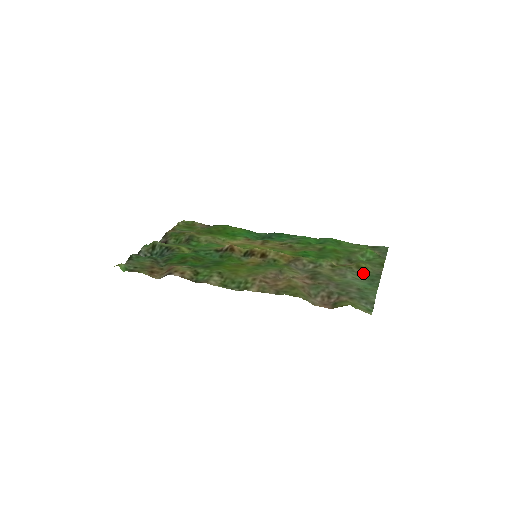
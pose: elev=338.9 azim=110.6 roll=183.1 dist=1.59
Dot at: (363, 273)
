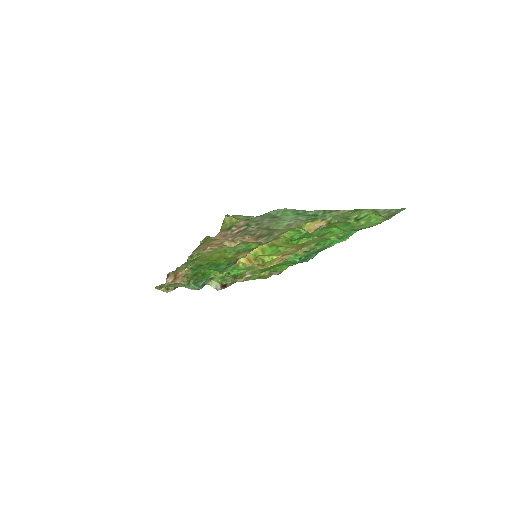
Dot at: occluded
